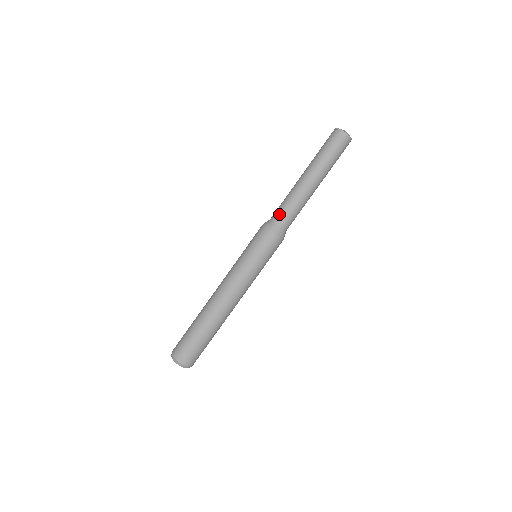
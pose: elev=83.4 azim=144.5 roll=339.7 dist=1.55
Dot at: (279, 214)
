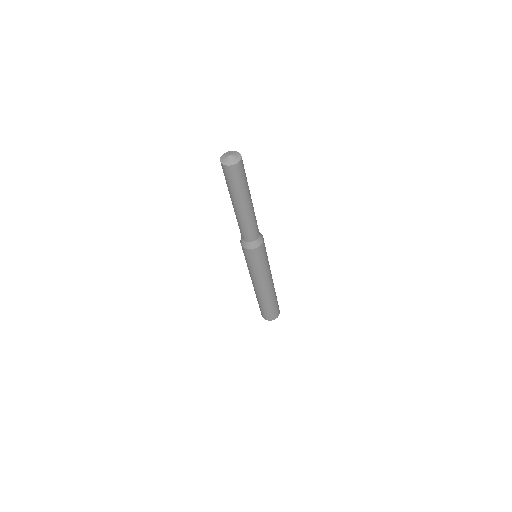
Dot at: (241, 234)
